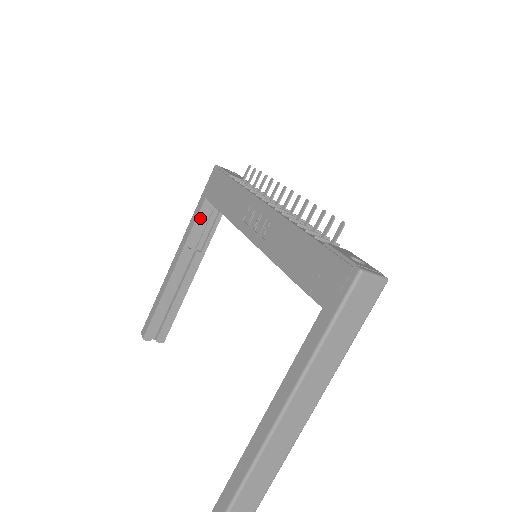
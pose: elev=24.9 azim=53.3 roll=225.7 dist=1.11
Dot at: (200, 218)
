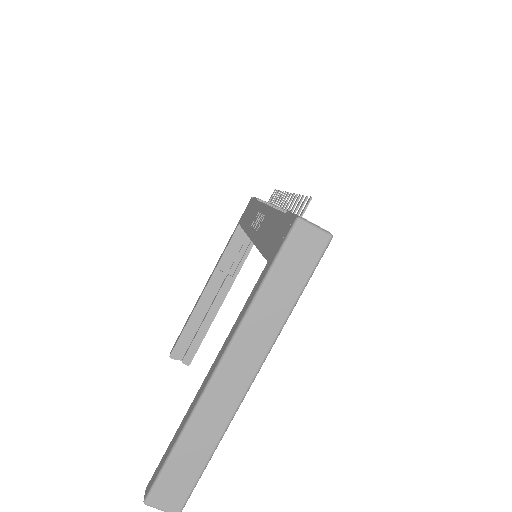
Dot at: (233, 242)
